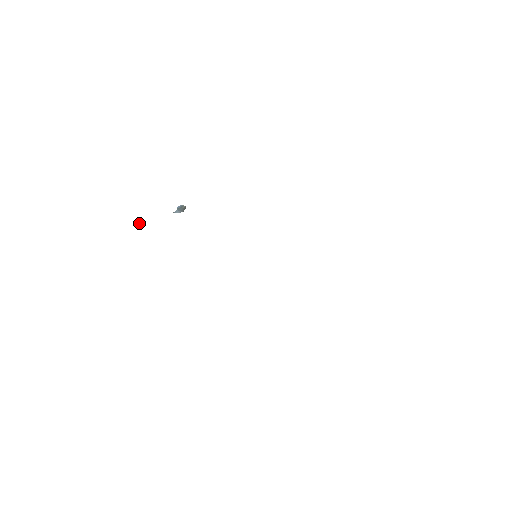
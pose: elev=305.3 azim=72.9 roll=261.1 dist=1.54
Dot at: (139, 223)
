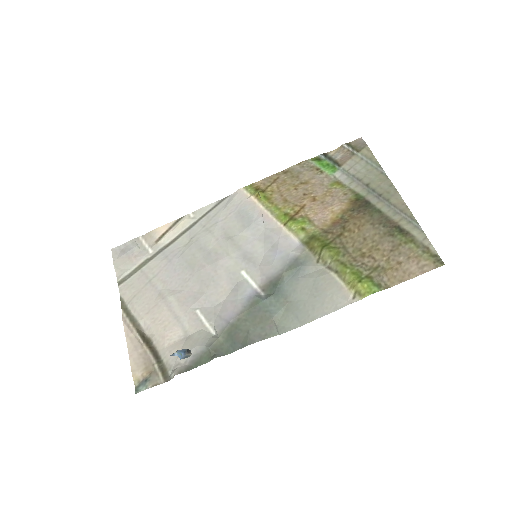
Dot at: out of frame
